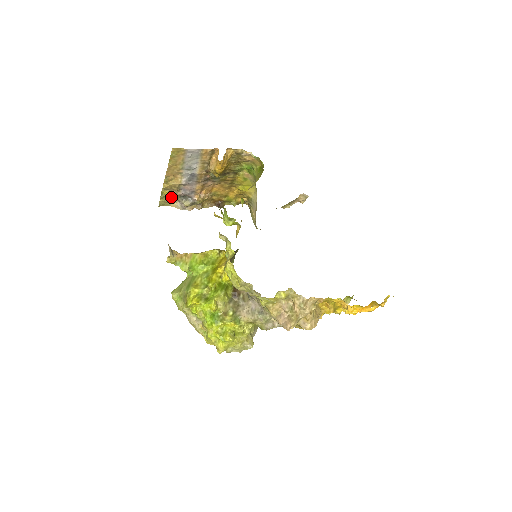
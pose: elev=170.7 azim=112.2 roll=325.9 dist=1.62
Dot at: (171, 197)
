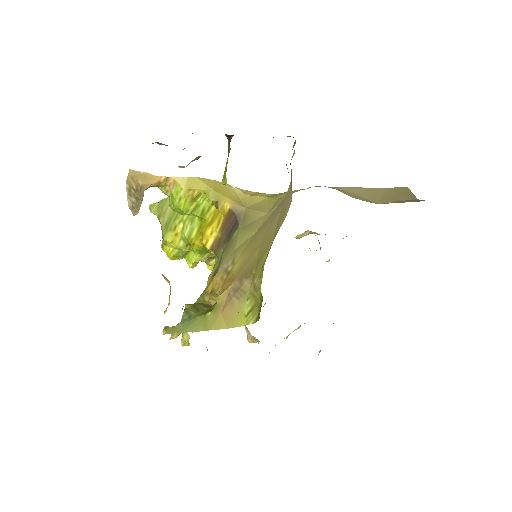
Dot at: occluded
